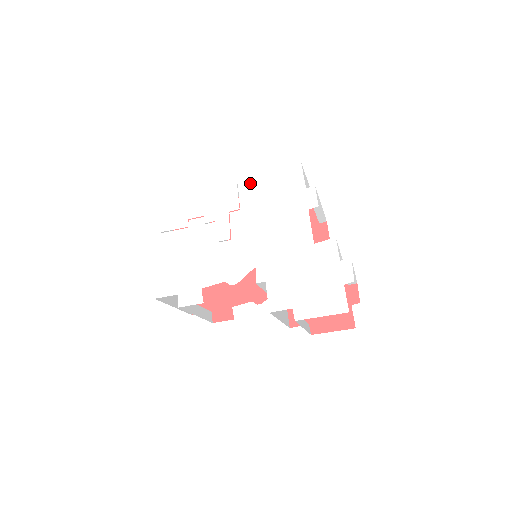
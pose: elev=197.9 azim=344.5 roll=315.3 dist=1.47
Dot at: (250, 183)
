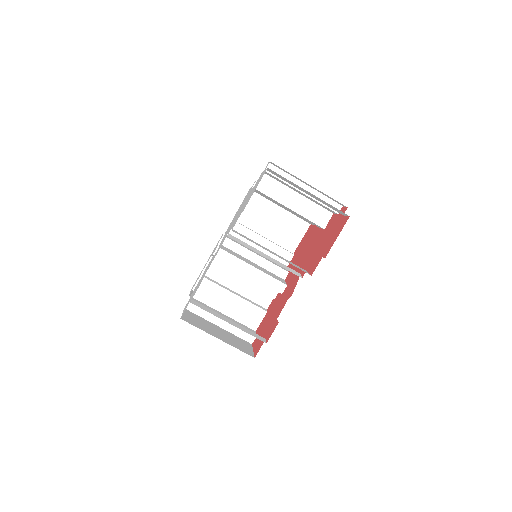
Dot at: (229, 225)
